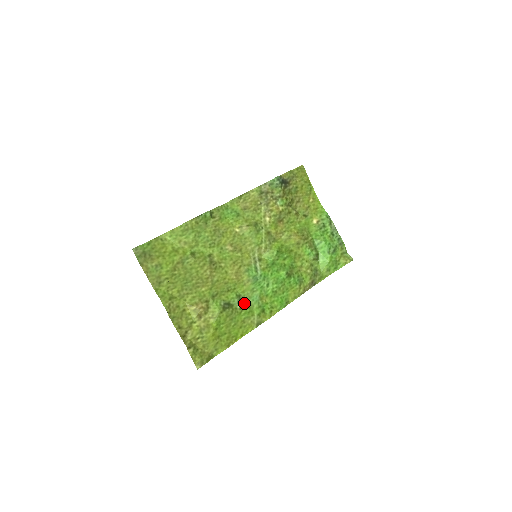
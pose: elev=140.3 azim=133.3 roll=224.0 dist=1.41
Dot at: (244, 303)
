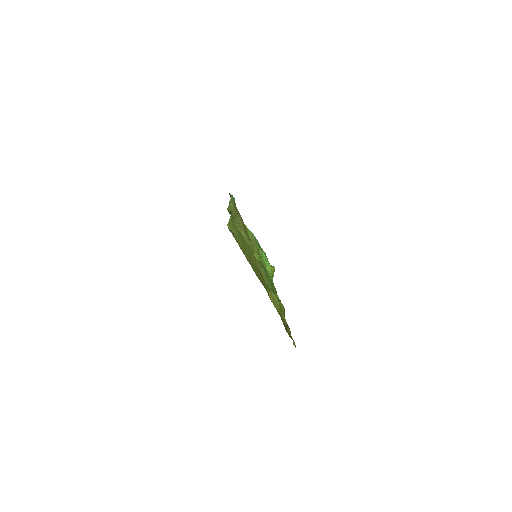
Dot at: occluded
